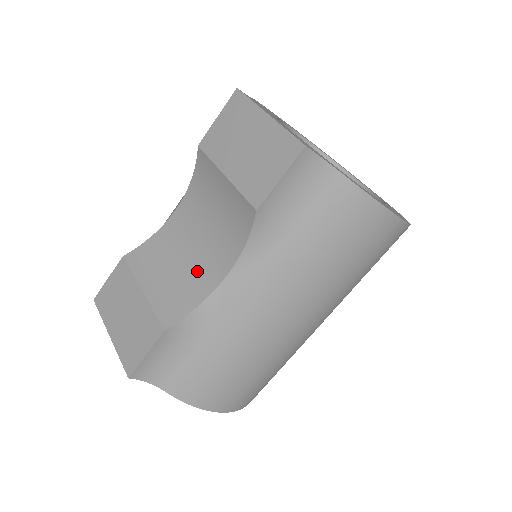
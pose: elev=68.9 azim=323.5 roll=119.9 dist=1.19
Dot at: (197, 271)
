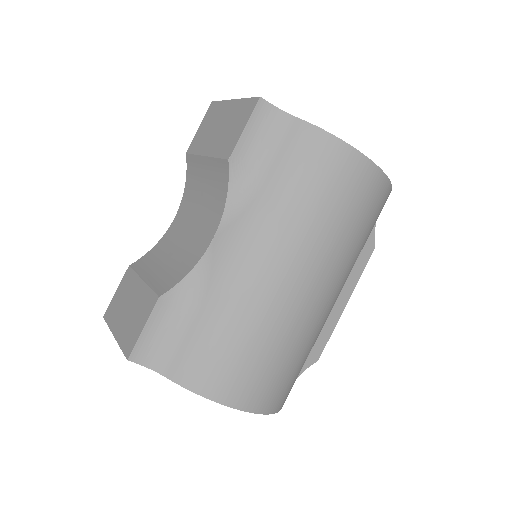
Dot at: (190, 248)
